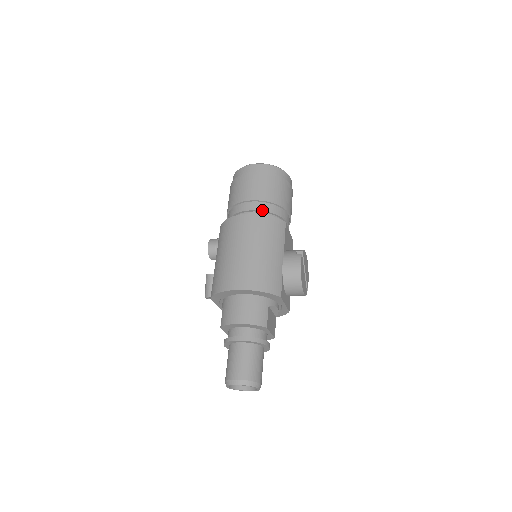
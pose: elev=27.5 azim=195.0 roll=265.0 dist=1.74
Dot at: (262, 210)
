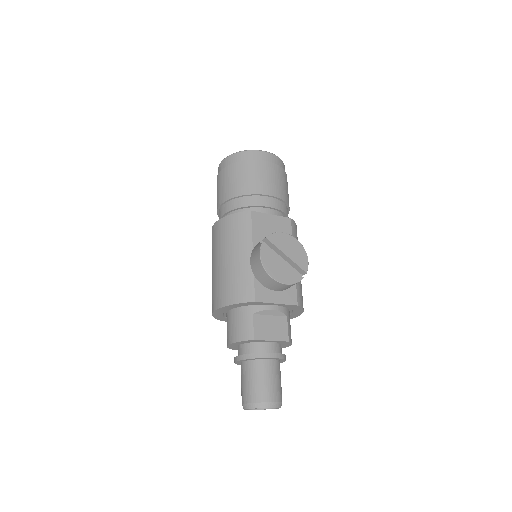
Dot at: (229, 211)
